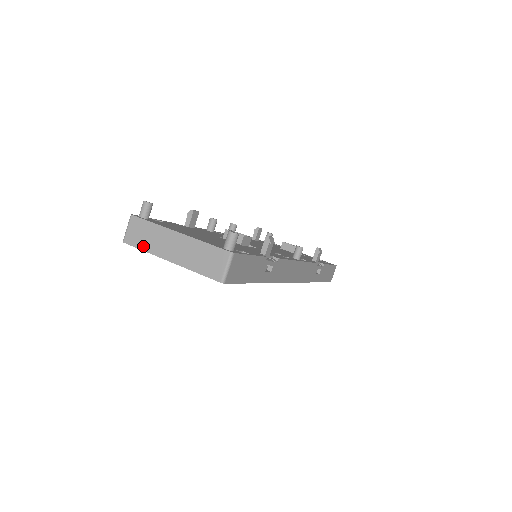
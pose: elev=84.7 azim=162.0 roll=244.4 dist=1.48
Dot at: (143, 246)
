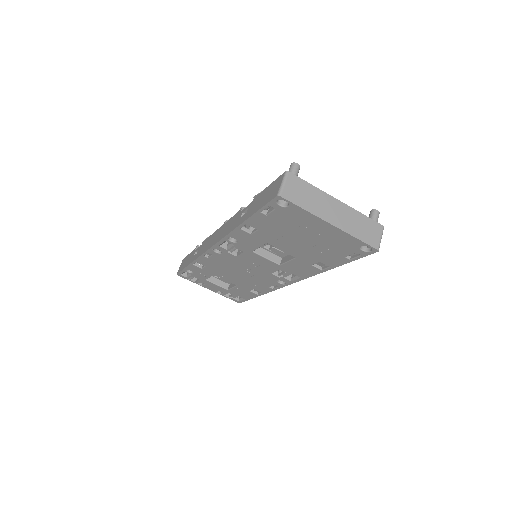
Dot at: (303, 204)
